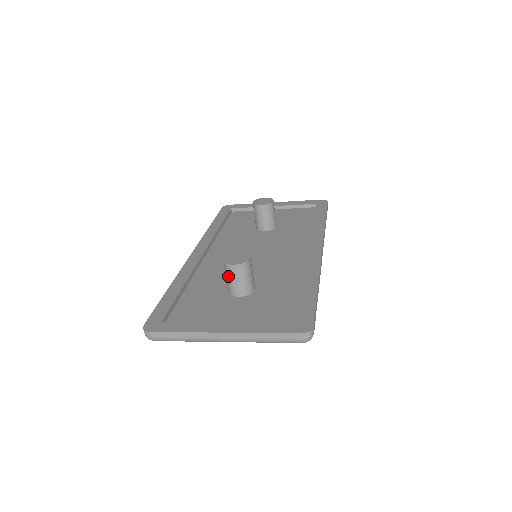
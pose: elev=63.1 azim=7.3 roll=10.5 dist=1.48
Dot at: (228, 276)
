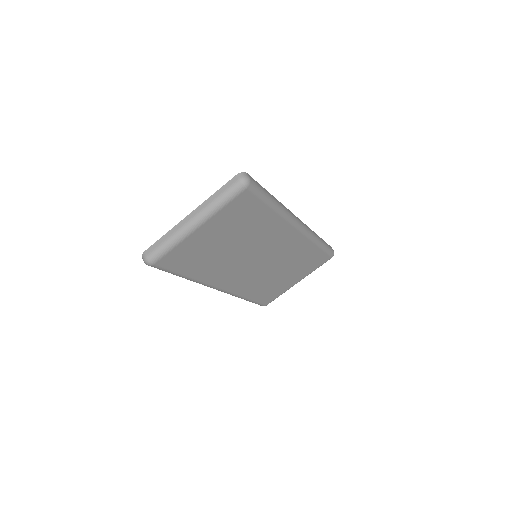
Dot at: occluded
